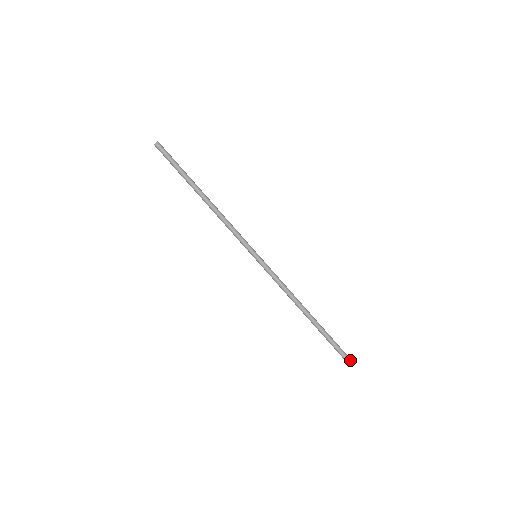
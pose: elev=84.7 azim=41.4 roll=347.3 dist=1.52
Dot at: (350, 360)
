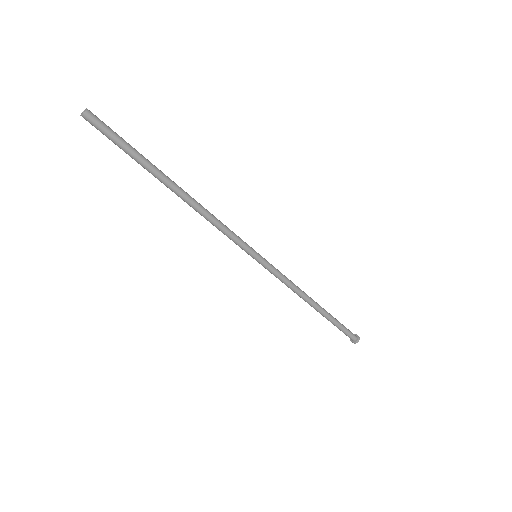
Dot at: (358, 341)
